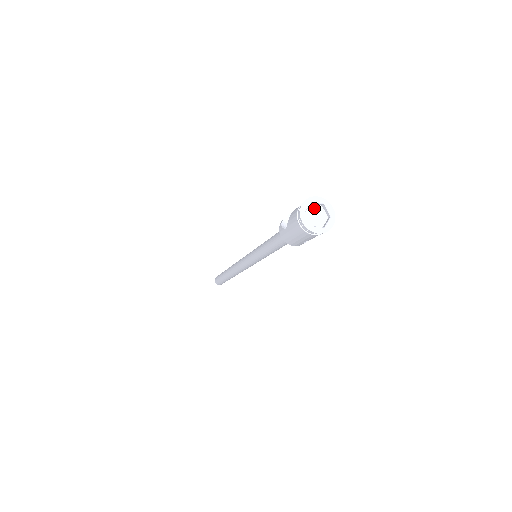
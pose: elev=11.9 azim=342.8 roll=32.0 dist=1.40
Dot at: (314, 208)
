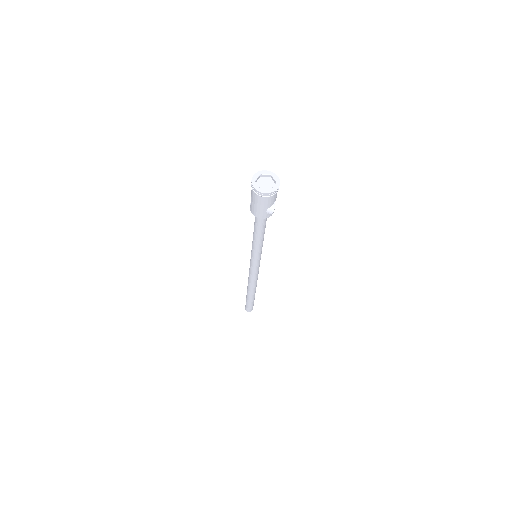
Dot at: (264, 179)
